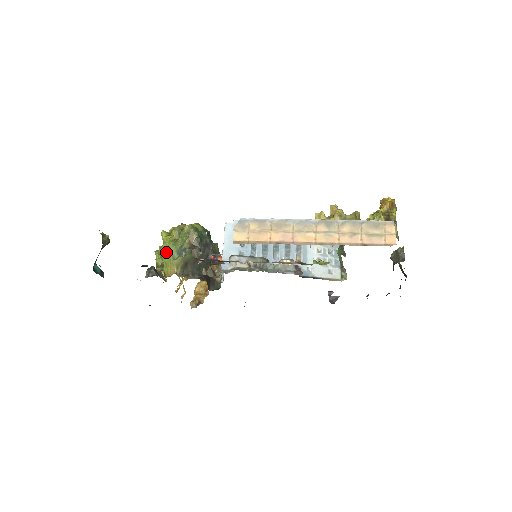
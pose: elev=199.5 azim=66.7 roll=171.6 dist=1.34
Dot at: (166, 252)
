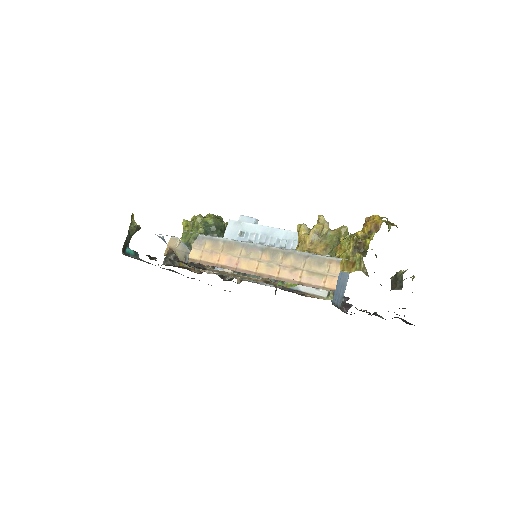
Dot at: occluded
